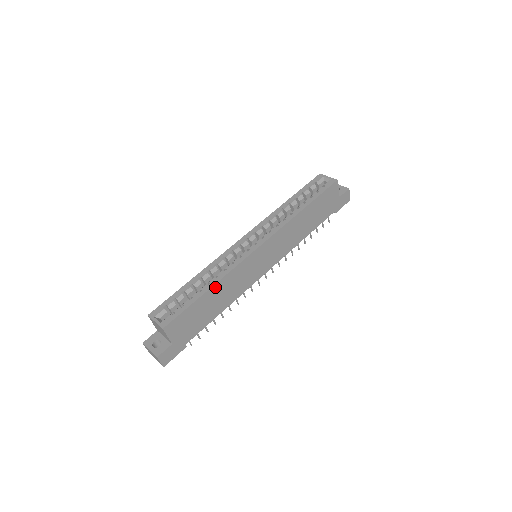
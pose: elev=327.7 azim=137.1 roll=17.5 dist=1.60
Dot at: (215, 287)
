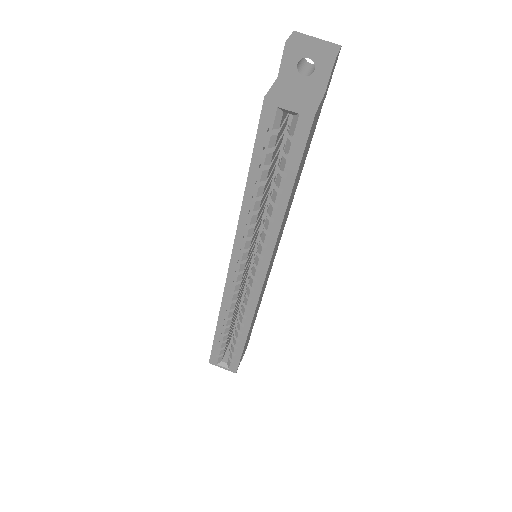
Dot at: (249, 330)
